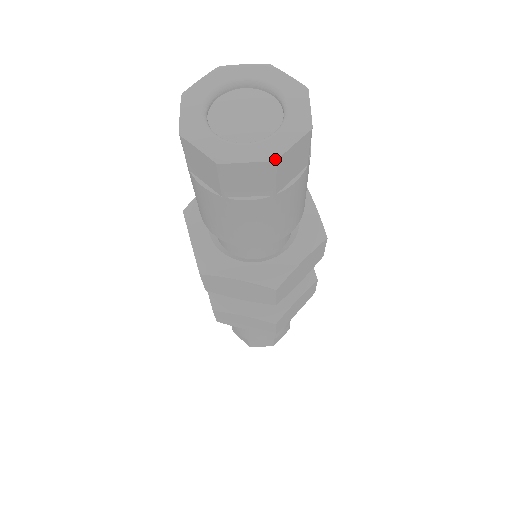
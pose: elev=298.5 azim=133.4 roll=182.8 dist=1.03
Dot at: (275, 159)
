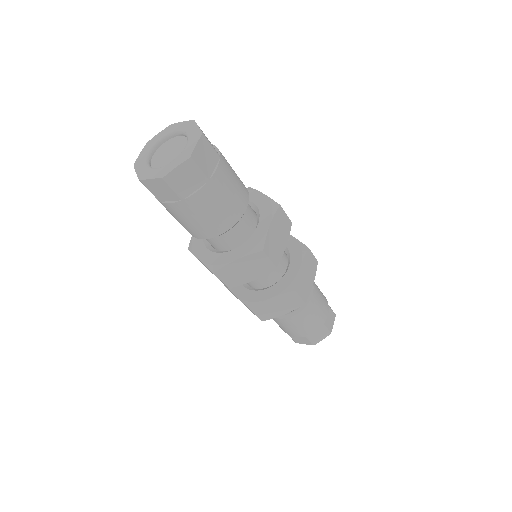
Dot at: (189, 156)
